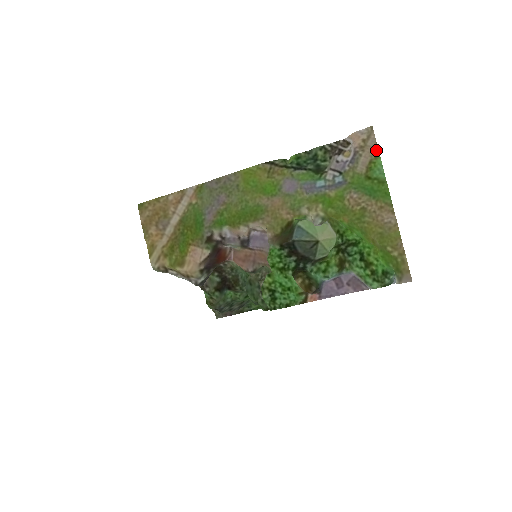
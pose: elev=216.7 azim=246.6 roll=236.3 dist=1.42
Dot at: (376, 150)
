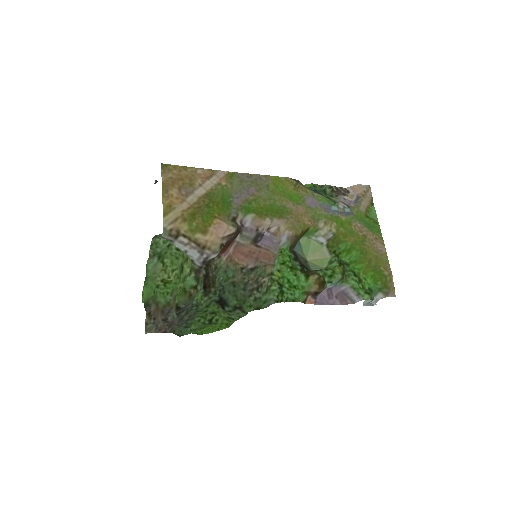
Dot at: (372, 201)
